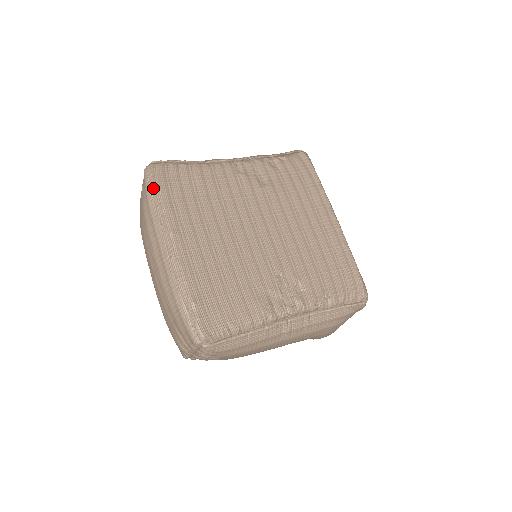
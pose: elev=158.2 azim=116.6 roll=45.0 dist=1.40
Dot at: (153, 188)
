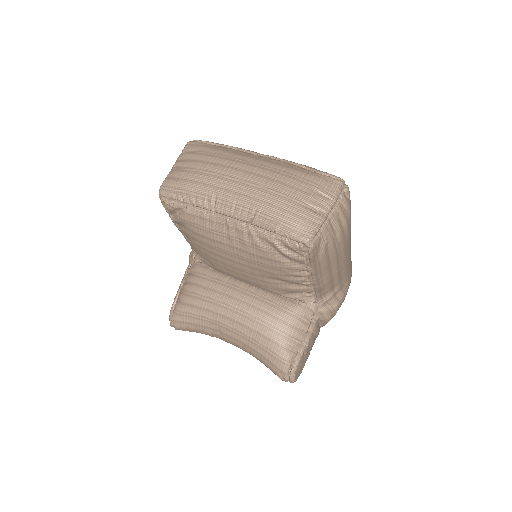
Dot at: (213, 142)
